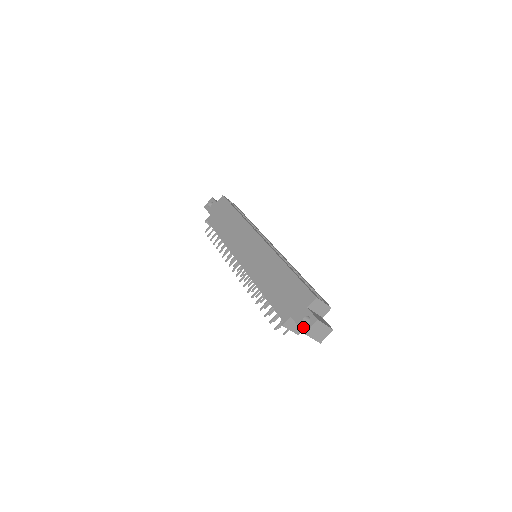
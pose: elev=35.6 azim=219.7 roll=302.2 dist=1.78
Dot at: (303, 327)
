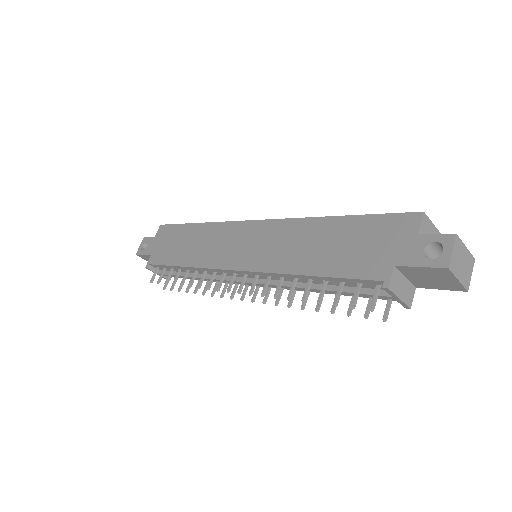
Dot at: (436, 261)
